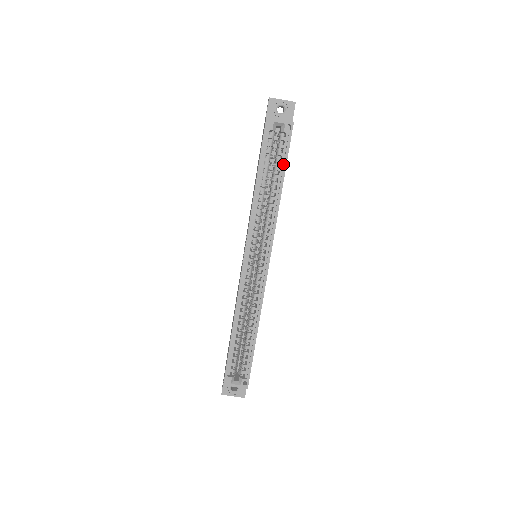
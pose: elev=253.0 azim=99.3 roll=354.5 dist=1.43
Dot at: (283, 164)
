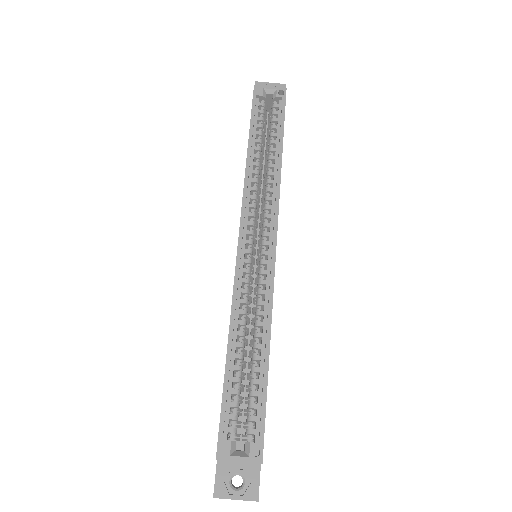
Dot at: (280, 128)
